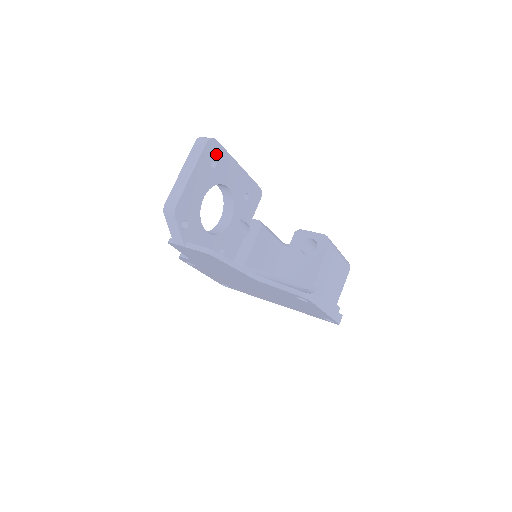
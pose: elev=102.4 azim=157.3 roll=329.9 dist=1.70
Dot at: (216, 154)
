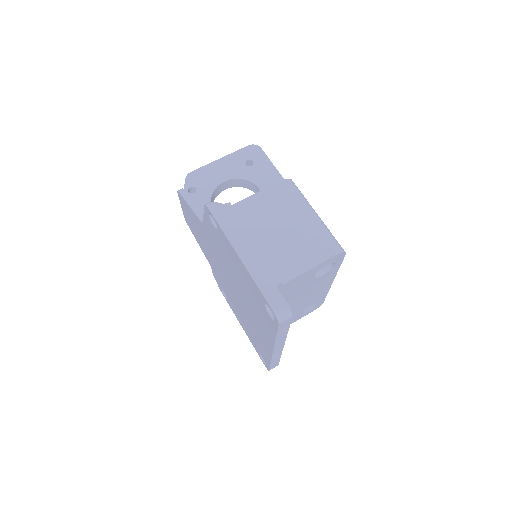
Dot at: (256, 158)
